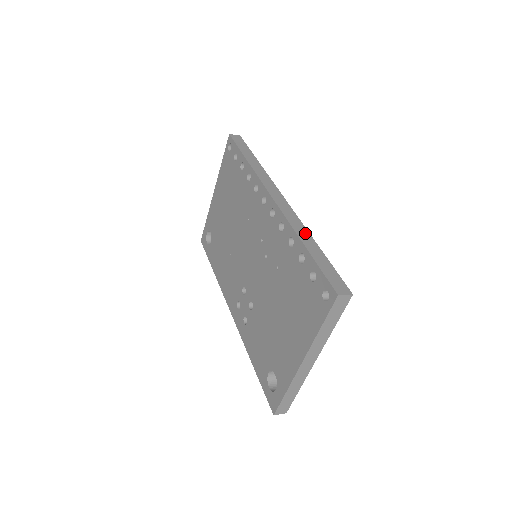
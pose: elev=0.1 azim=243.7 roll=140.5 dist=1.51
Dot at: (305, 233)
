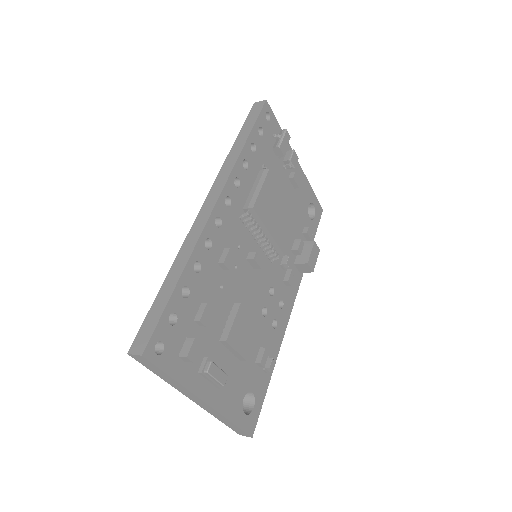
Dot at: (183, 260)
